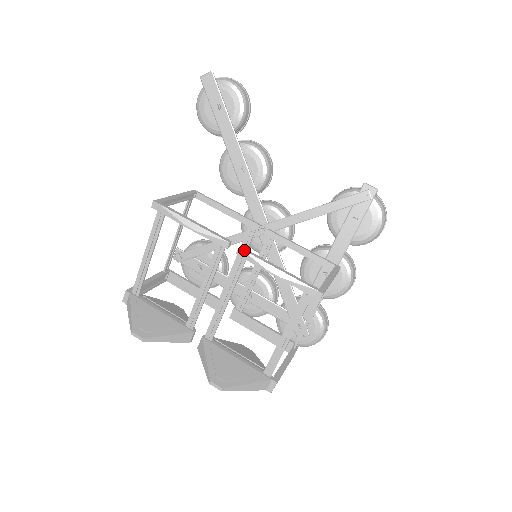
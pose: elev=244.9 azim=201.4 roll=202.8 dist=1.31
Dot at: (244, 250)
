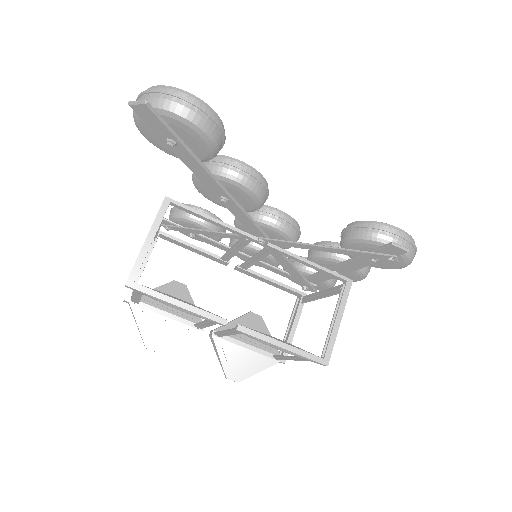
Dot at: (243, 332)
